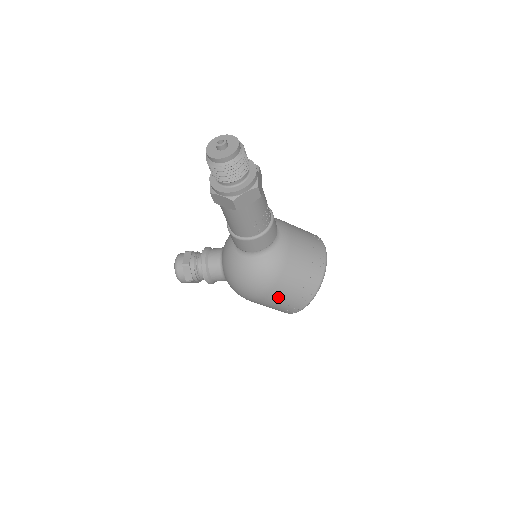
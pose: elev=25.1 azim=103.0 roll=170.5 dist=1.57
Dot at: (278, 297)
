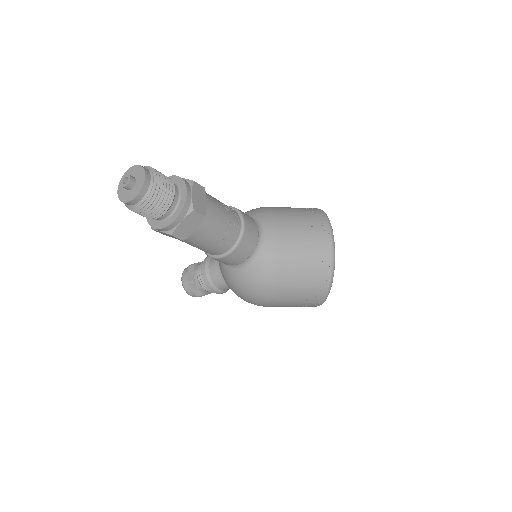
Dot at: (287, 300)
